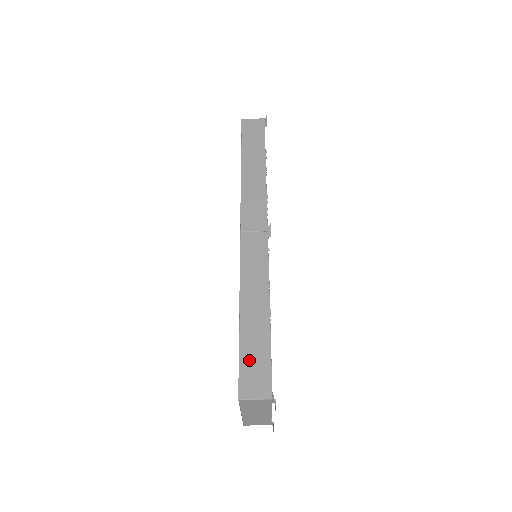
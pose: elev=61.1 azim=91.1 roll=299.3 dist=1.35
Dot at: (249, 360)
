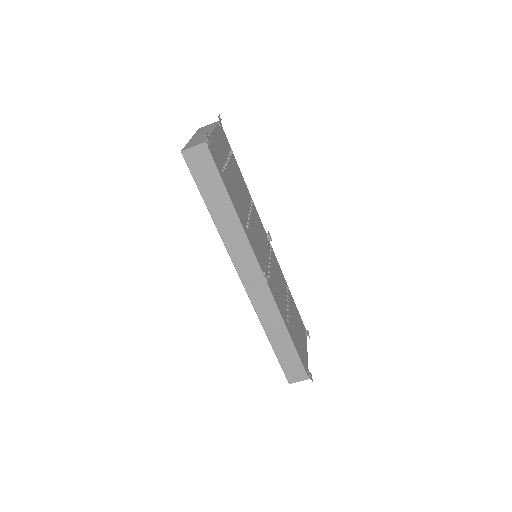
Dot at: (287, 365)
